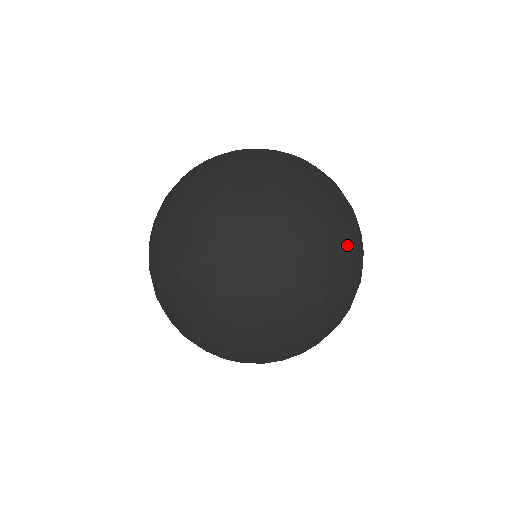
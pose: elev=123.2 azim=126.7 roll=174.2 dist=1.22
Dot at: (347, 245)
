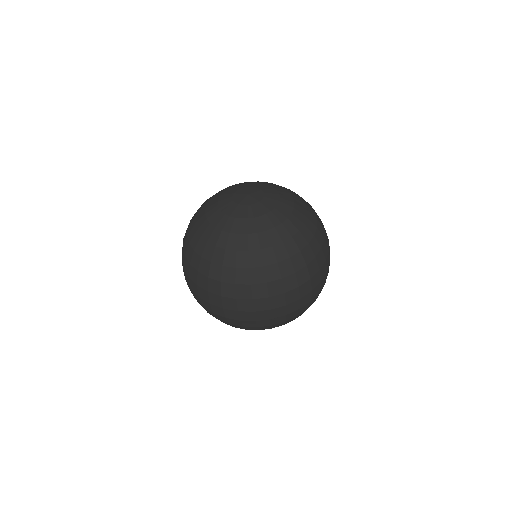
Dot at: (273, 266)
